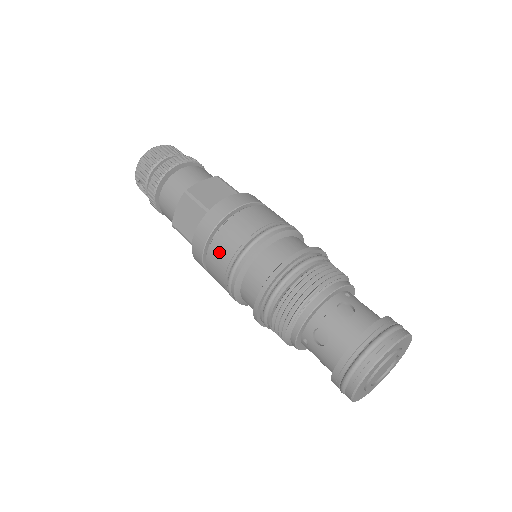
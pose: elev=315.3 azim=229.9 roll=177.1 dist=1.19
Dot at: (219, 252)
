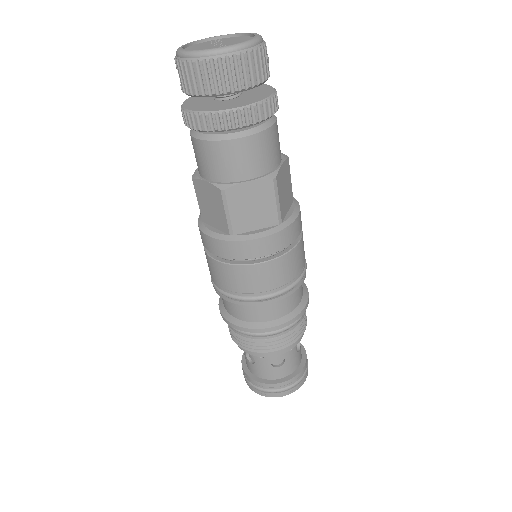
Dot at: (217, 273)
